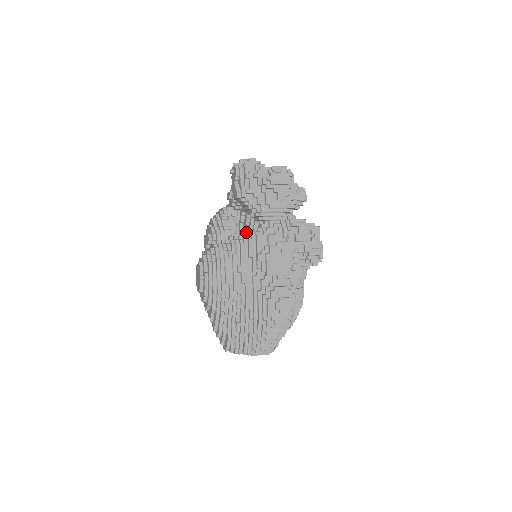
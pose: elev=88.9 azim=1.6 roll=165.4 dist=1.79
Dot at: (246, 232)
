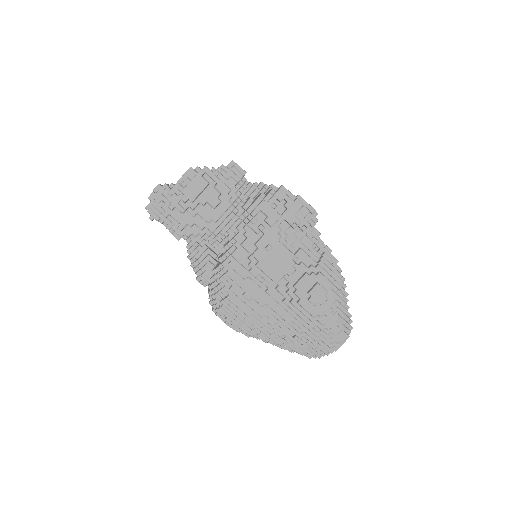
Dot at: (220, 258)
